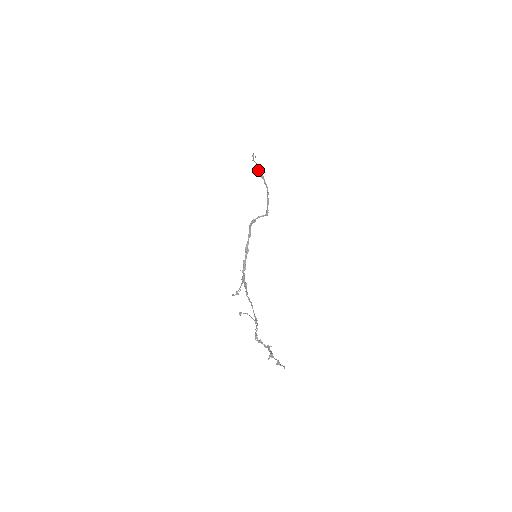
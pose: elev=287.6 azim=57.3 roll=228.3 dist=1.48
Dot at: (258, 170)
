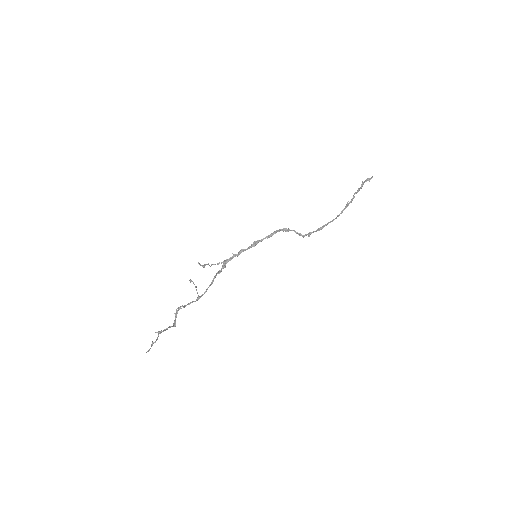
Dot at: (353, 195)
